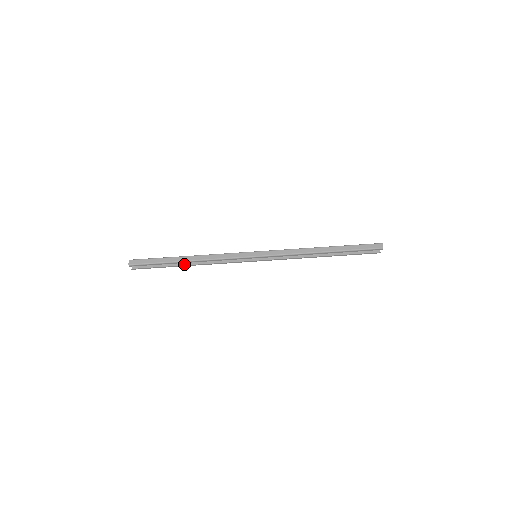
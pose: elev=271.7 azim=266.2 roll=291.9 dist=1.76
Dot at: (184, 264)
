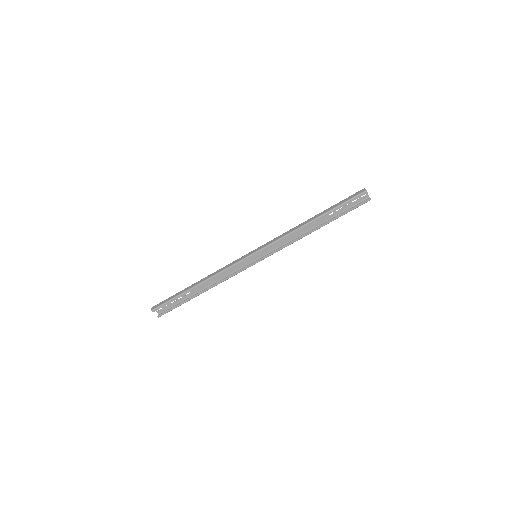
Dot at: (199, 294)
